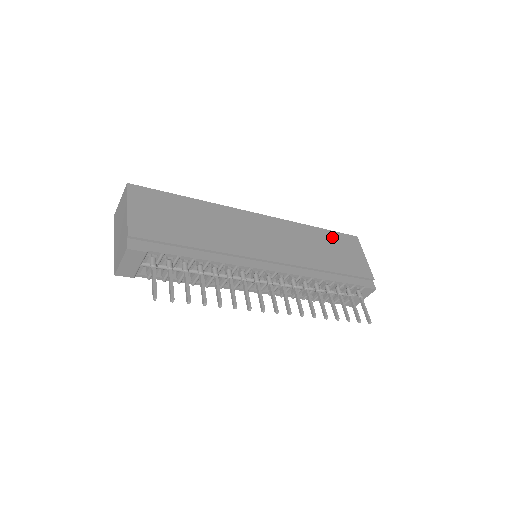
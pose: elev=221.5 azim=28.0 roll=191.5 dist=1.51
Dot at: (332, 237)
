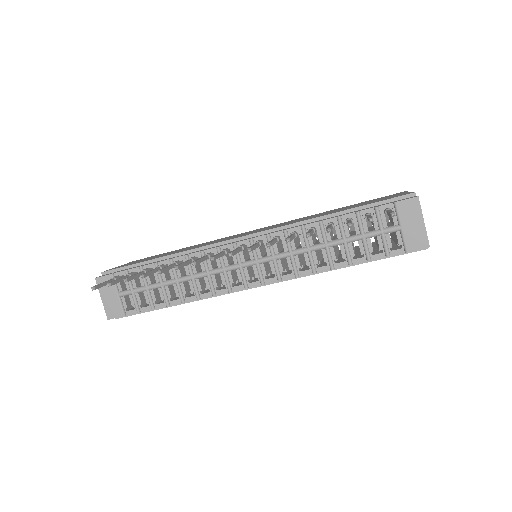
Dot at: occluded
